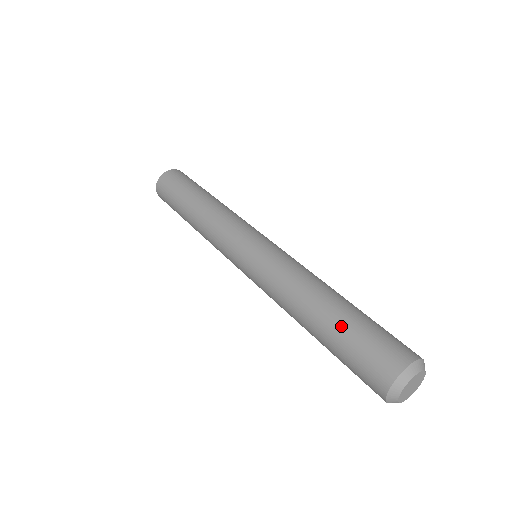
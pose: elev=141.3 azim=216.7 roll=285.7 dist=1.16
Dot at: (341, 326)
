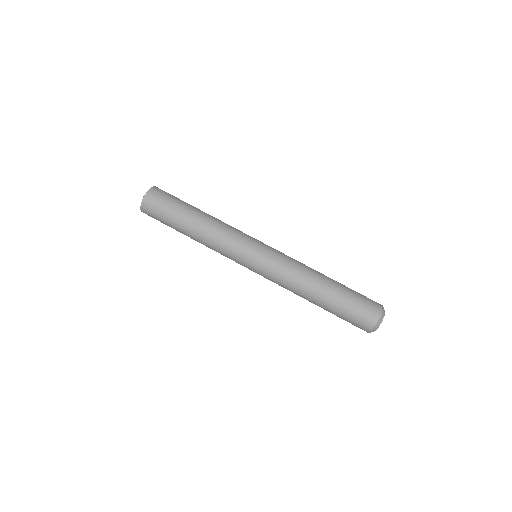
Dot at: (332, 311)
